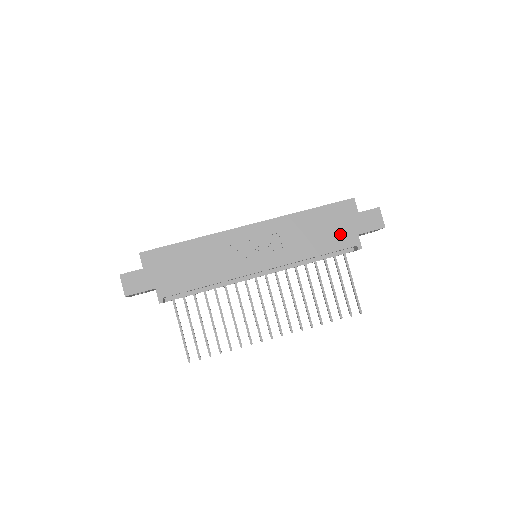
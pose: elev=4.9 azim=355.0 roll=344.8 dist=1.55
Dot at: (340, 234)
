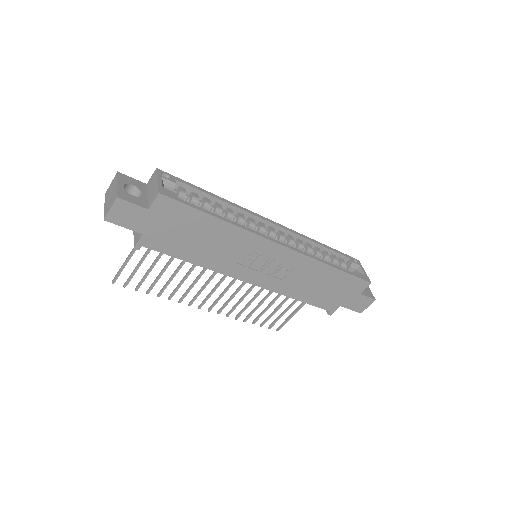
Dot at: (331, 298)
